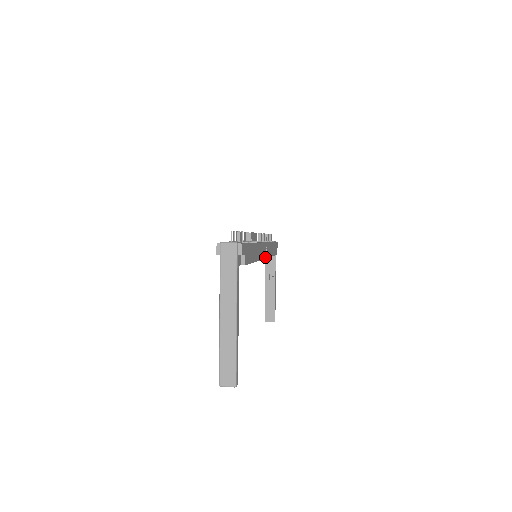
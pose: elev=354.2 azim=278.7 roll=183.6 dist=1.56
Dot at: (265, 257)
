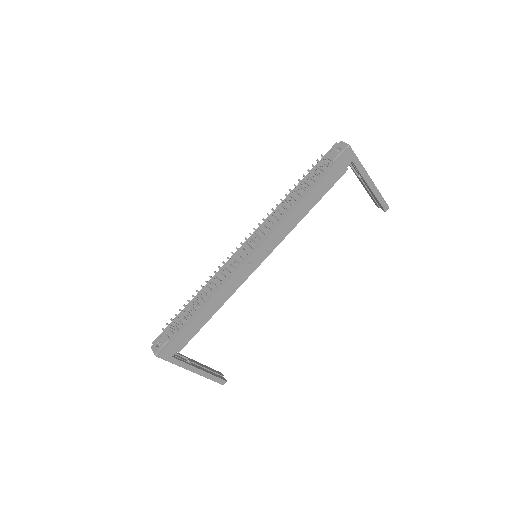
Dot at: (262, 261)
